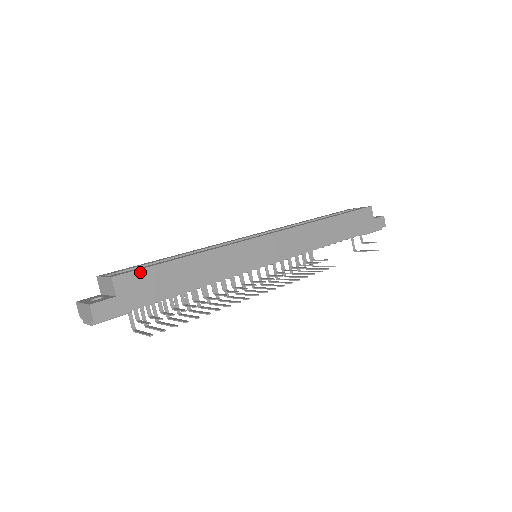
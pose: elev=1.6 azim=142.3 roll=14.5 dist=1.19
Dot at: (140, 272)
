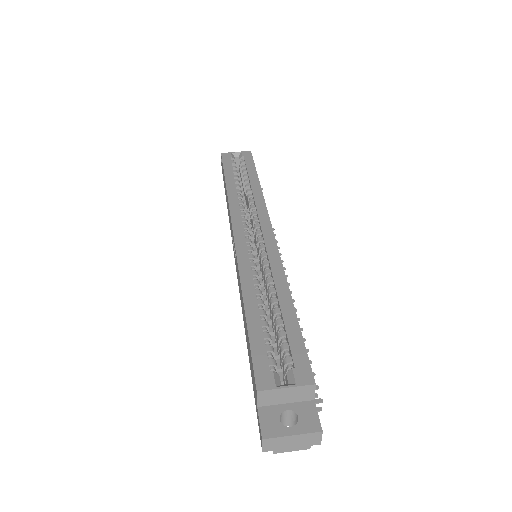
Dot at: (307, 356)
